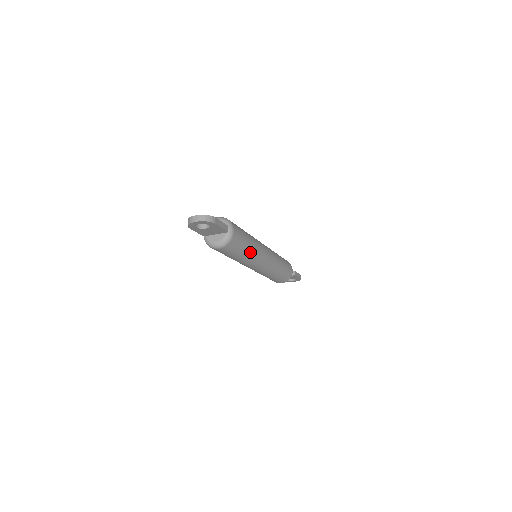
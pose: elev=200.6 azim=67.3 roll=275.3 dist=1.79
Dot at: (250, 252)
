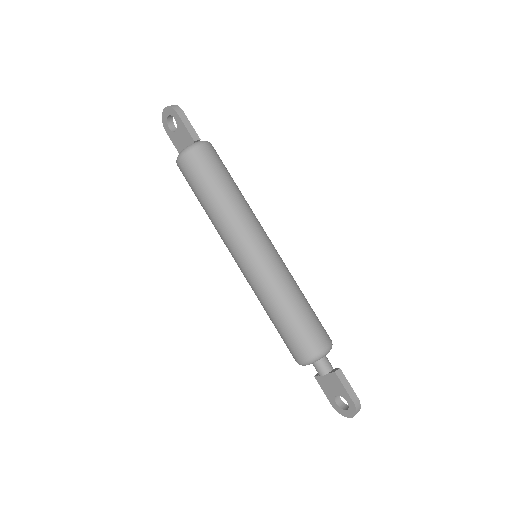
Dot at: (223, 202)
